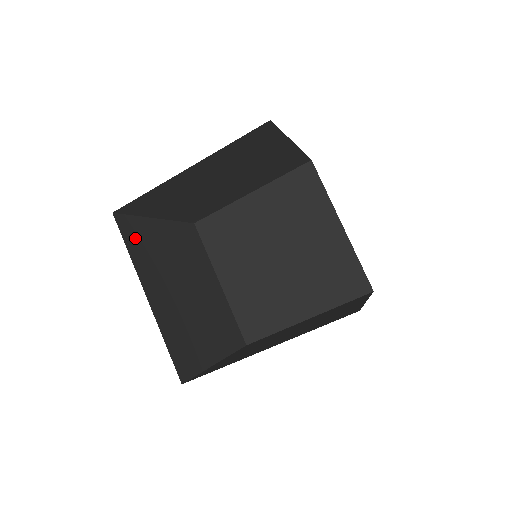
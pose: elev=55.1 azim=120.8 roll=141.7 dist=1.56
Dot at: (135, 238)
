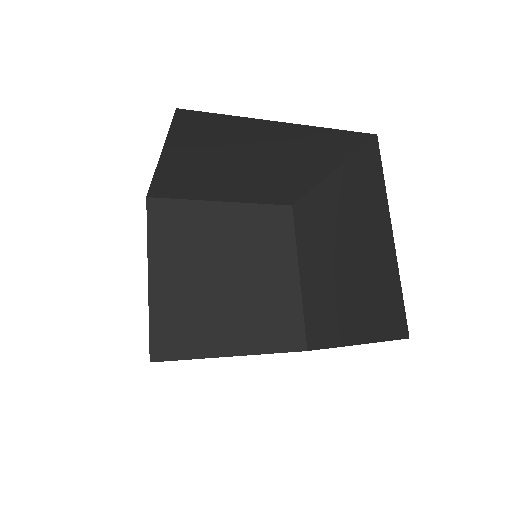
Dot at: occluded
